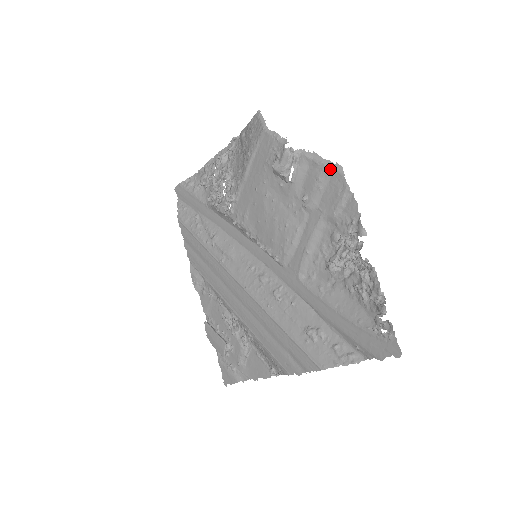
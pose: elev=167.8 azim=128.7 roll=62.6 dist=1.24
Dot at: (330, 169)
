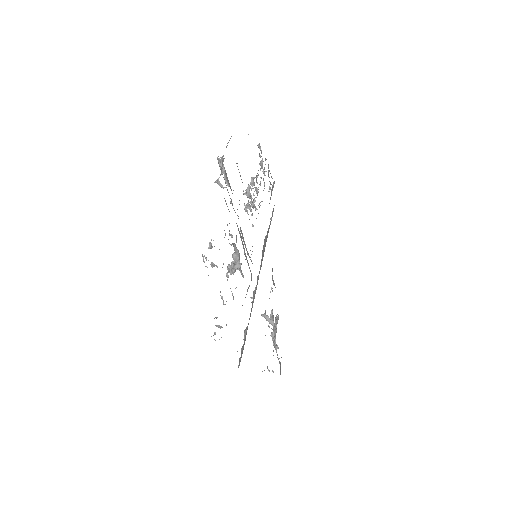
Dot at: occluded
